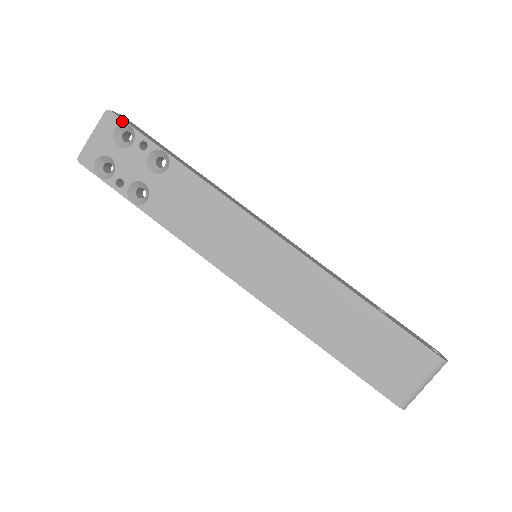
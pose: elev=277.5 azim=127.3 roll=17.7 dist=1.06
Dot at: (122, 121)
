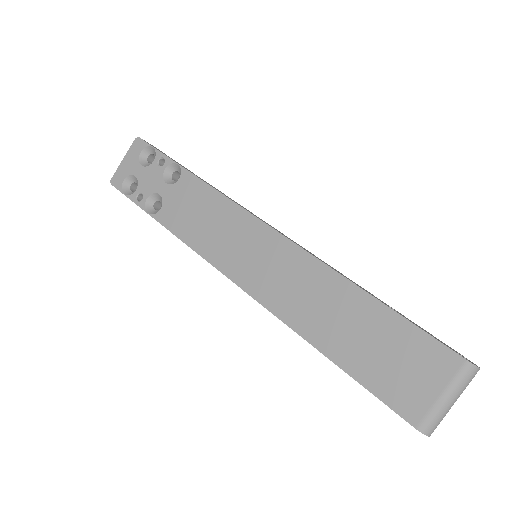
Dot at: (147, 144)
